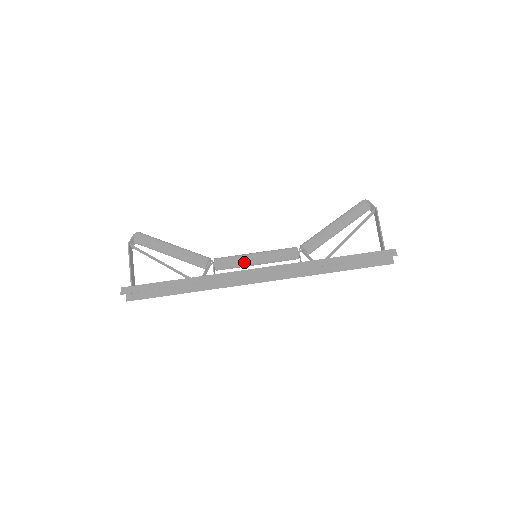
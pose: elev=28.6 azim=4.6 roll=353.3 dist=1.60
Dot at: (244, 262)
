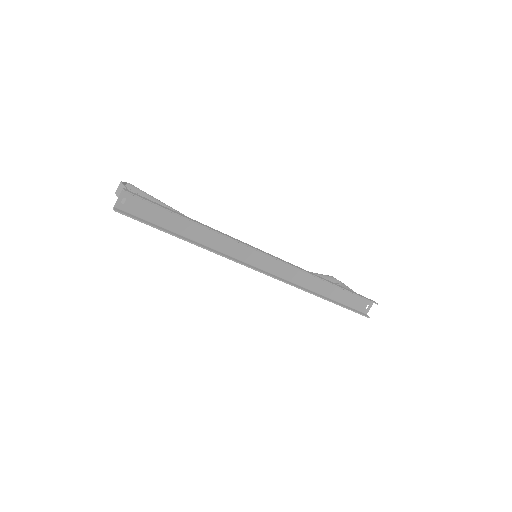
Dot at: occluded
